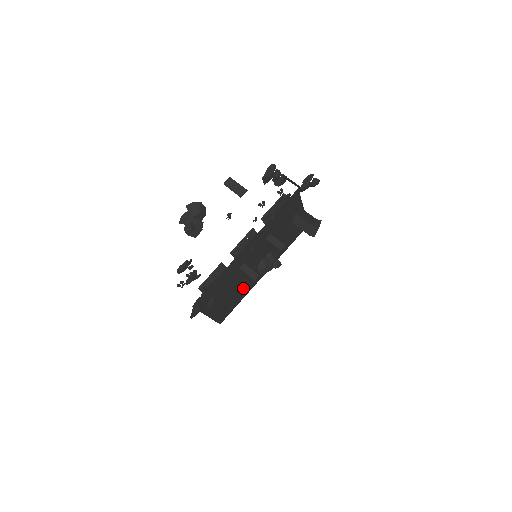
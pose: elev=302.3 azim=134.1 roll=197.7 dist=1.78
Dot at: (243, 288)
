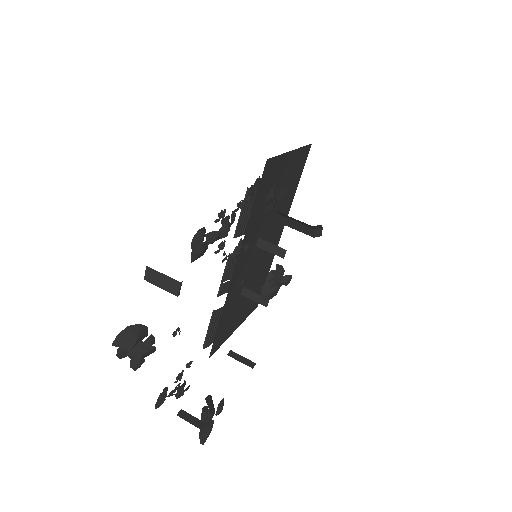
Dot at: (262, 270)
